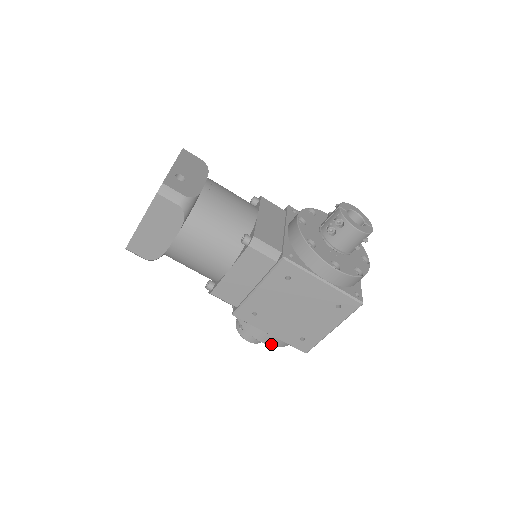
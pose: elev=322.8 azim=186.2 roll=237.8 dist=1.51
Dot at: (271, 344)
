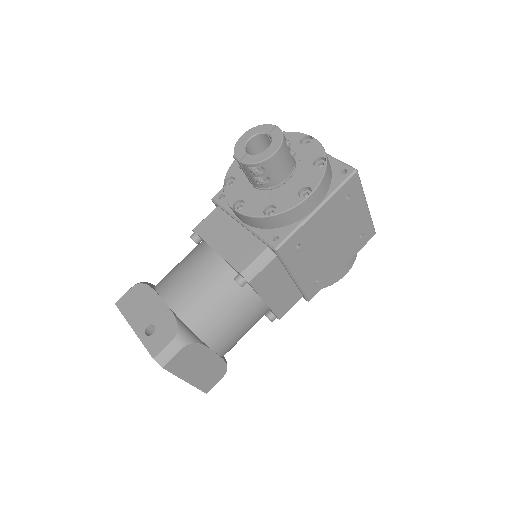
Dot at: (351, 266)
